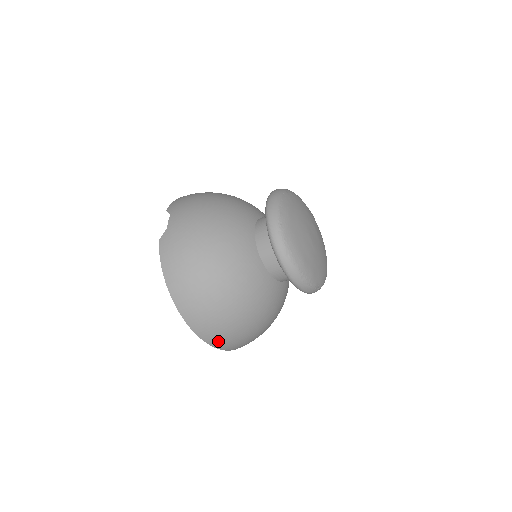
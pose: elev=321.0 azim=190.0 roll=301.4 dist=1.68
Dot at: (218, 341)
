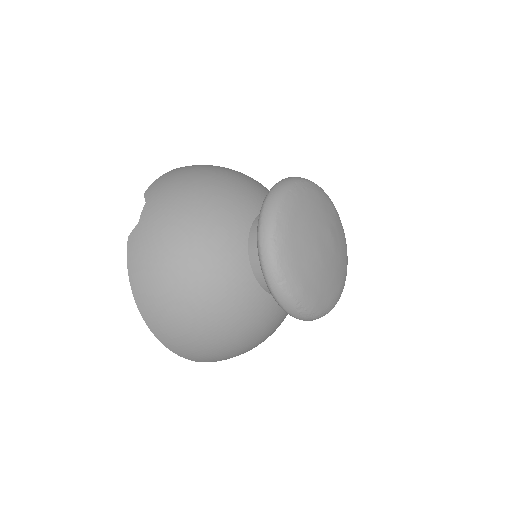
Dot at: (198, 358)
